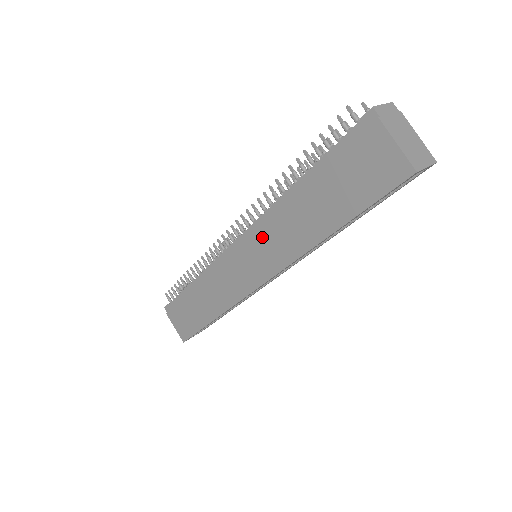
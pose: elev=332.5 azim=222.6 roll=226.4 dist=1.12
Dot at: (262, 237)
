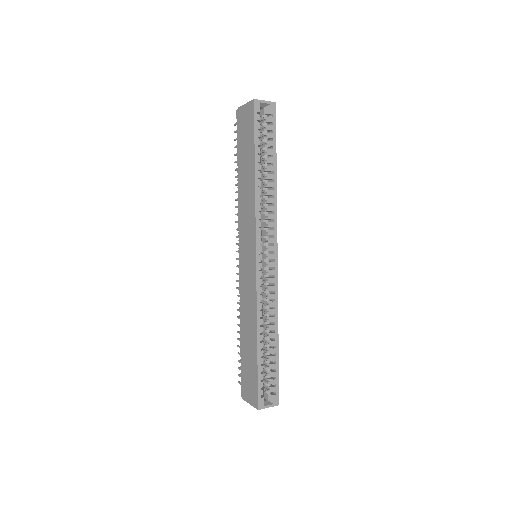
Dot at: (242, 226)
